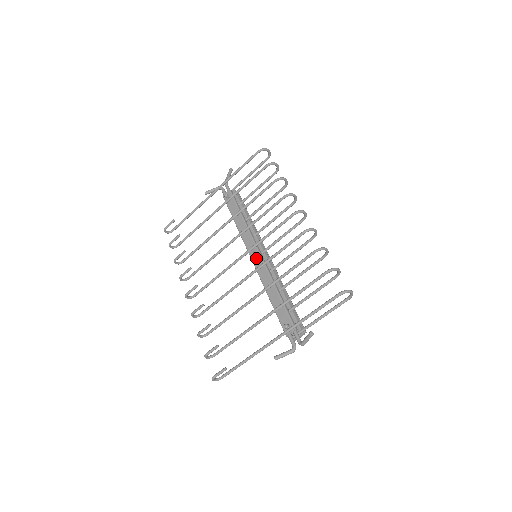
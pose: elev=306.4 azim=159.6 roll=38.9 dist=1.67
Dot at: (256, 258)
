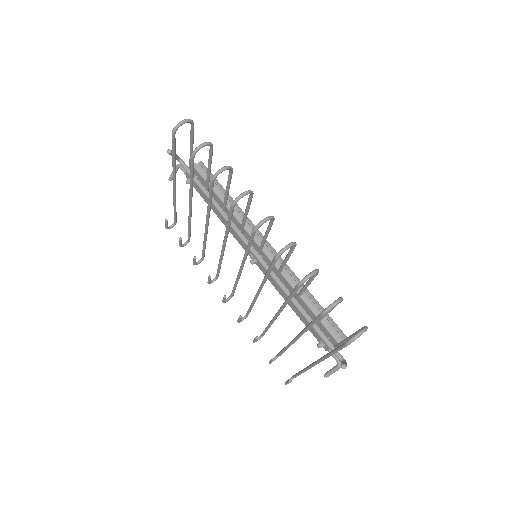
Dot at: (256, 262)
